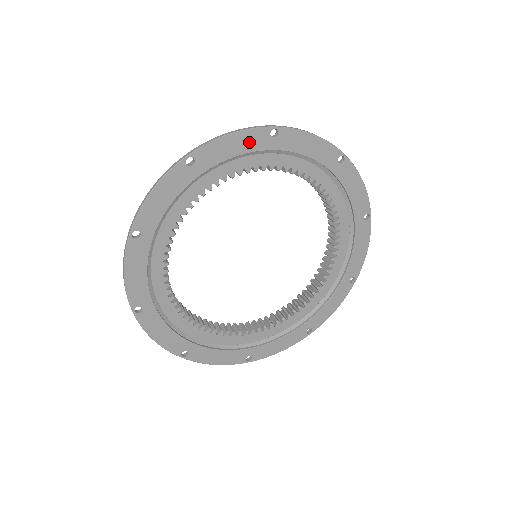
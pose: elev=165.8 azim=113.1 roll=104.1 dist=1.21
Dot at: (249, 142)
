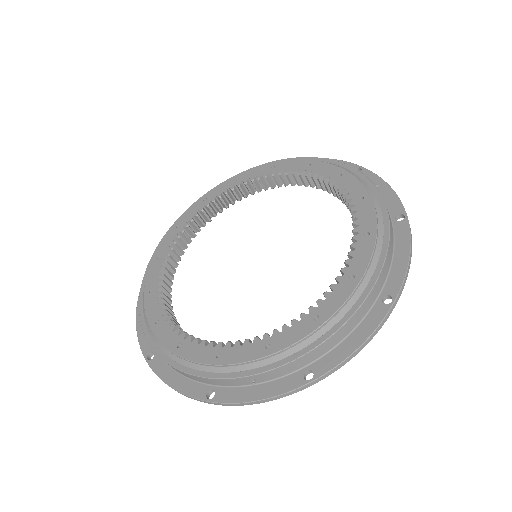
Dot at: (365, 325)
